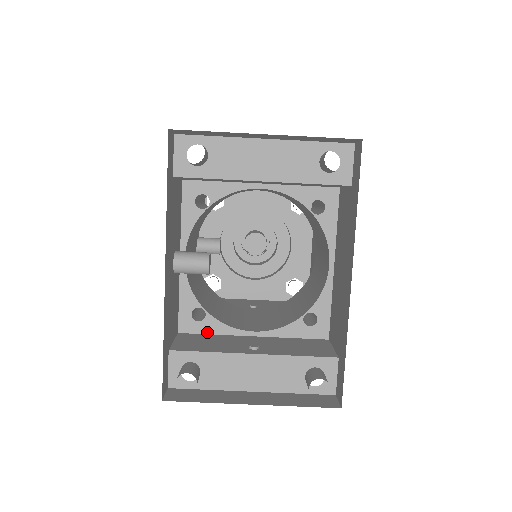
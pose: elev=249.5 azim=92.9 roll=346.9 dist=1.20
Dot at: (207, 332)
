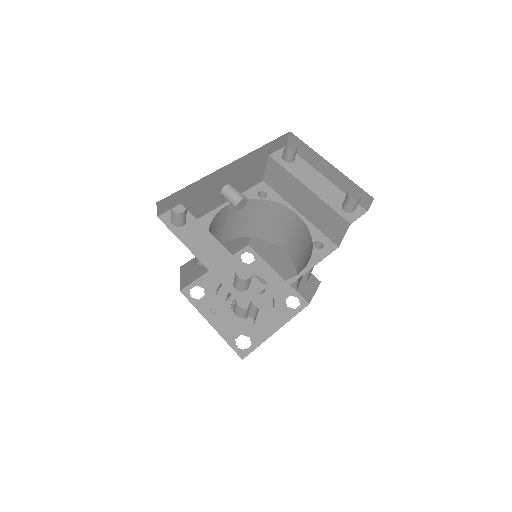
Dot at: occluded
